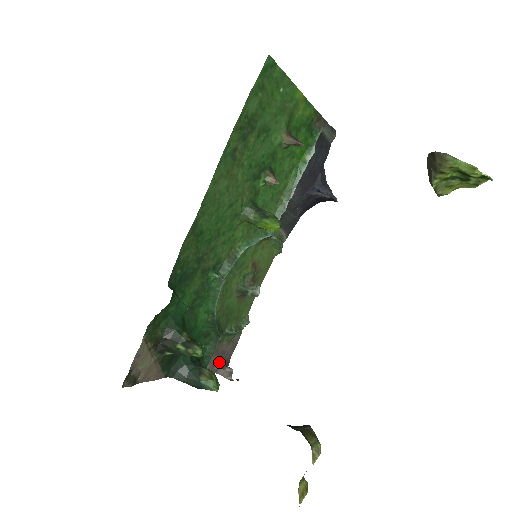
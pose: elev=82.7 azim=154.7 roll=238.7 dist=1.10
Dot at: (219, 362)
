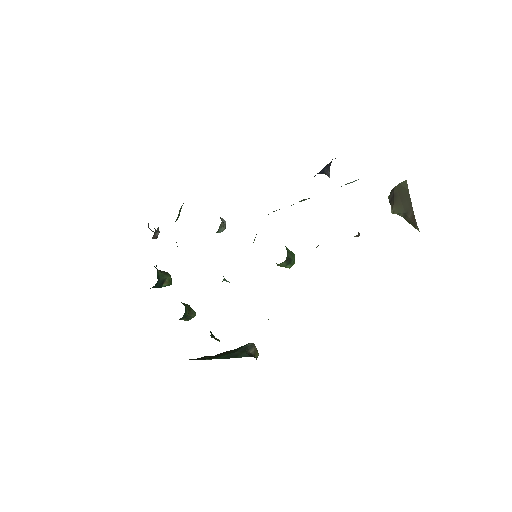
Dot at: (153, 235)
